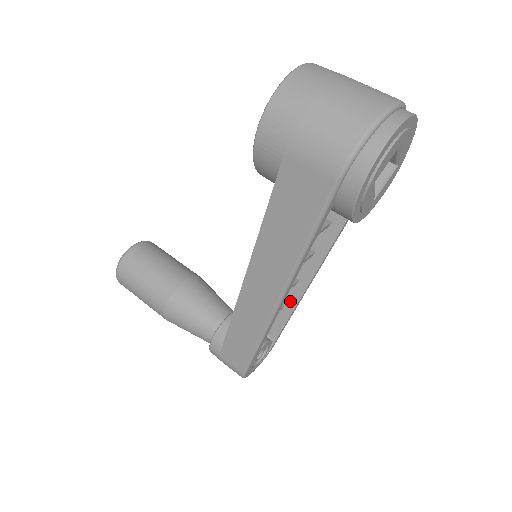
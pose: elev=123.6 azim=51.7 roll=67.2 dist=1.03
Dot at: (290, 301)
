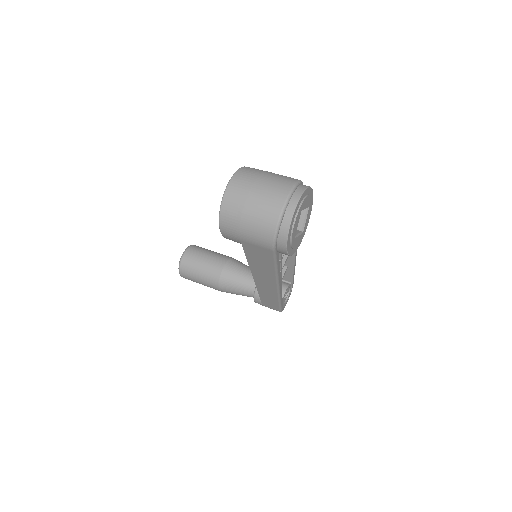
Dot at: (289, 265)
